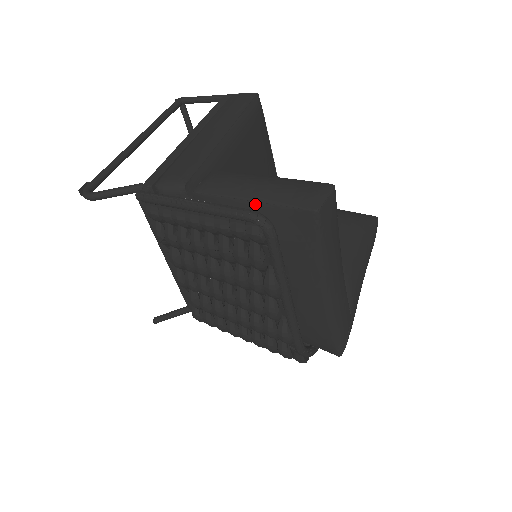
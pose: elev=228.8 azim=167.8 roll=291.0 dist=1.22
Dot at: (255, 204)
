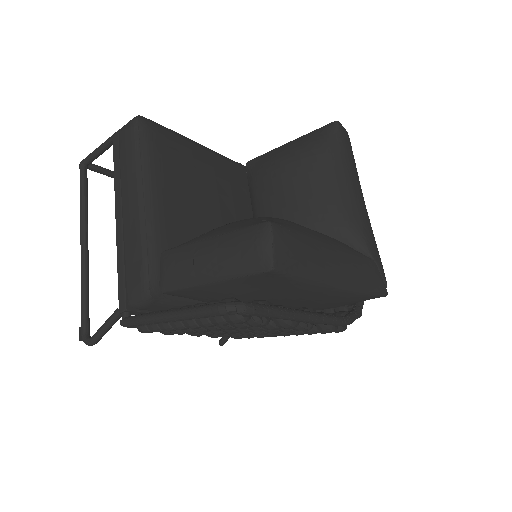
Dot at: (217, 284)
